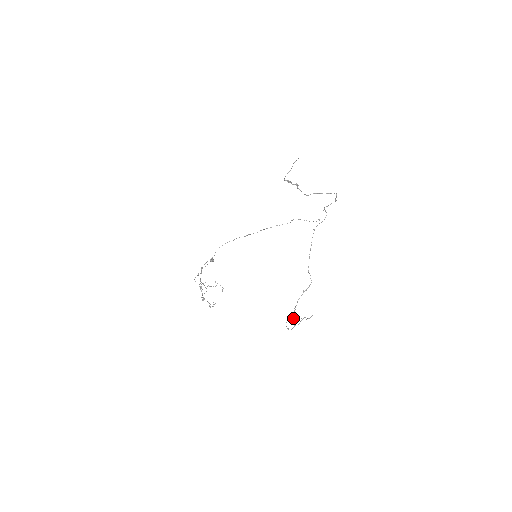
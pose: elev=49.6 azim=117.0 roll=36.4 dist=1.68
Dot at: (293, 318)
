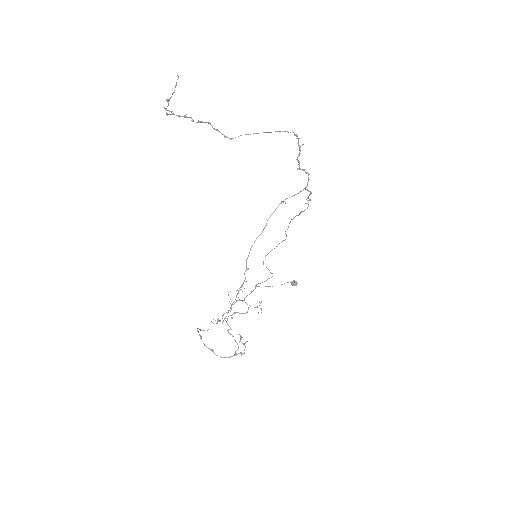
Dot at: (235, 340)
